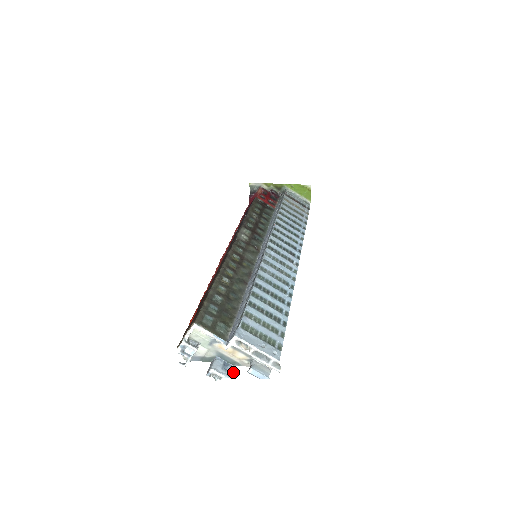
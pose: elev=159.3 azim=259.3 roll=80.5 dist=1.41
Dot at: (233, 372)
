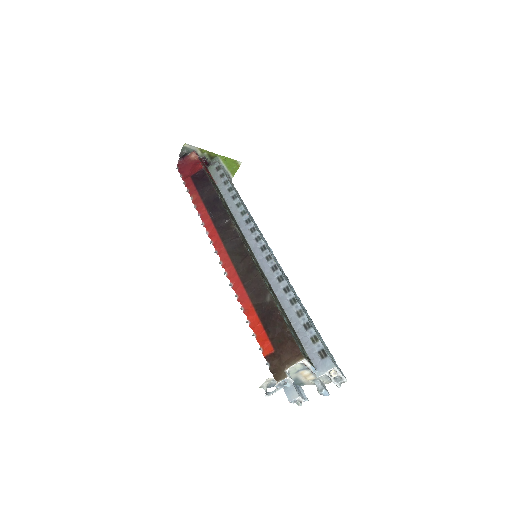
Dot at: occluded
